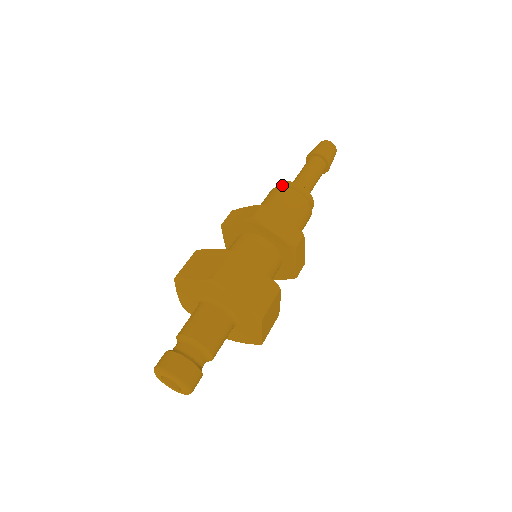
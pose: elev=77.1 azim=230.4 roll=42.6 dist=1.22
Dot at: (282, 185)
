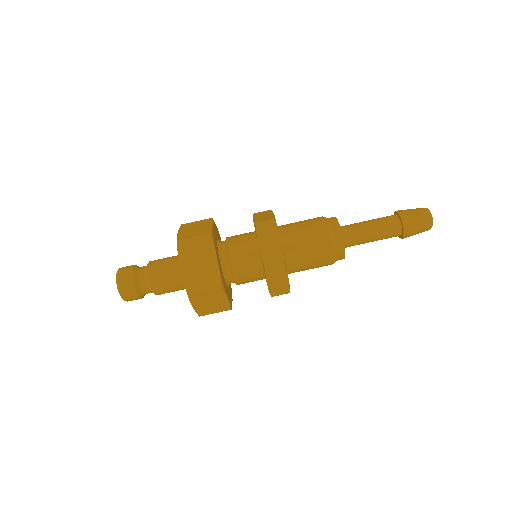
Dot at: (336, 235)
